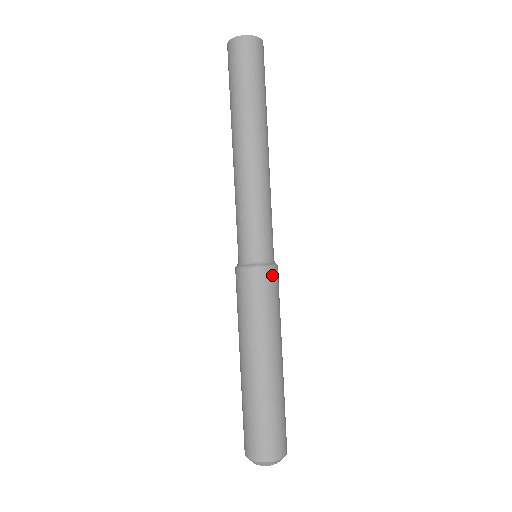
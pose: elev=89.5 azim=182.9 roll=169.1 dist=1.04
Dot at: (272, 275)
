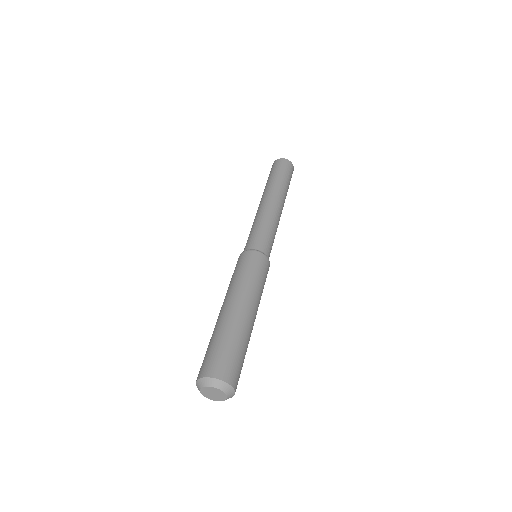
Dot at: (267, 263)
